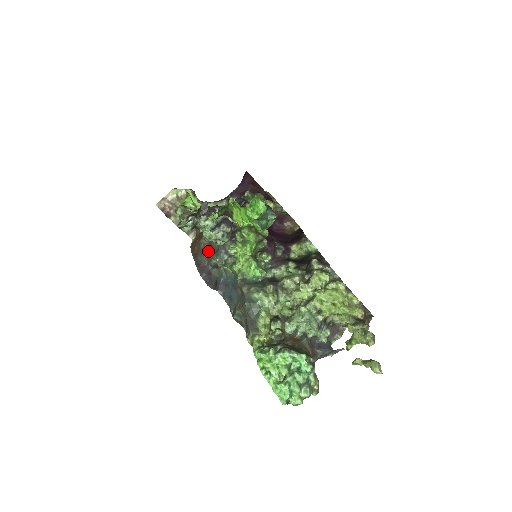
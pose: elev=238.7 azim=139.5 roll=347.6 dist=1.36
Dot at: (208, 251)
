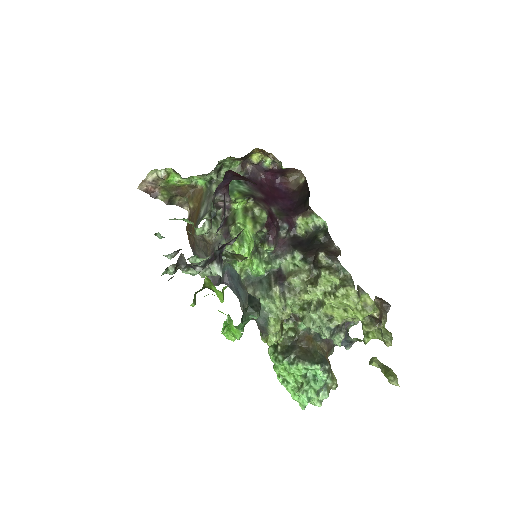
Dot at: (204, 248)
